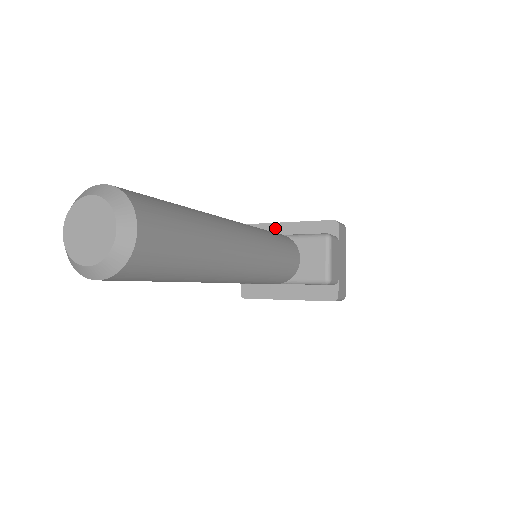
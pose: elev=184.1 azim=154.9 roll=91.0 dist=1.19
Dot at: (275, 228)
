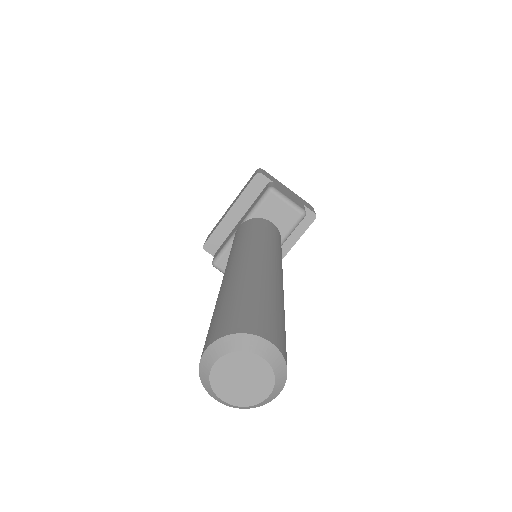
Dot at: (225, 224)
